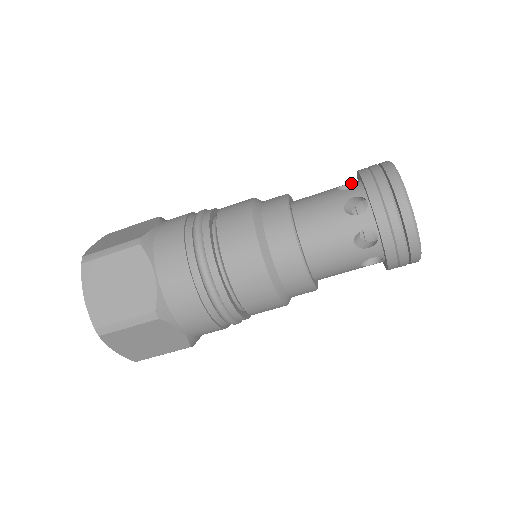
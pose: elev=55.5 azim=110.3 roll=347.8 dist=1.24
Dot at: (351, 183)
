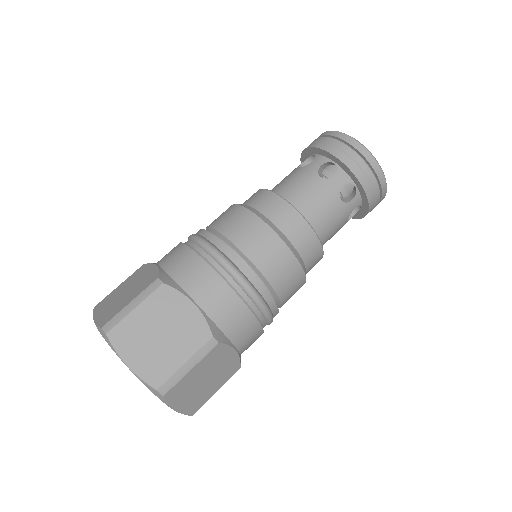
Dot at: (305, 160)
